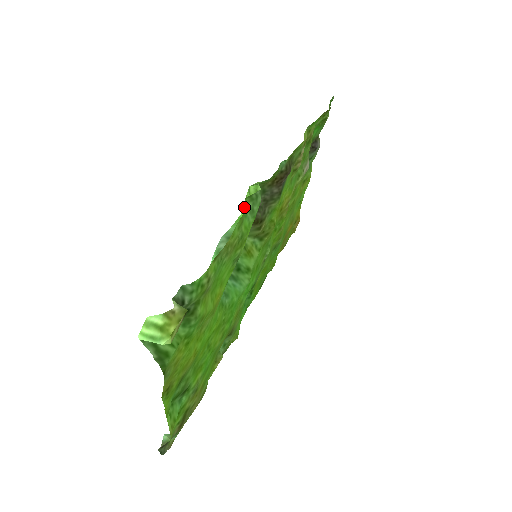
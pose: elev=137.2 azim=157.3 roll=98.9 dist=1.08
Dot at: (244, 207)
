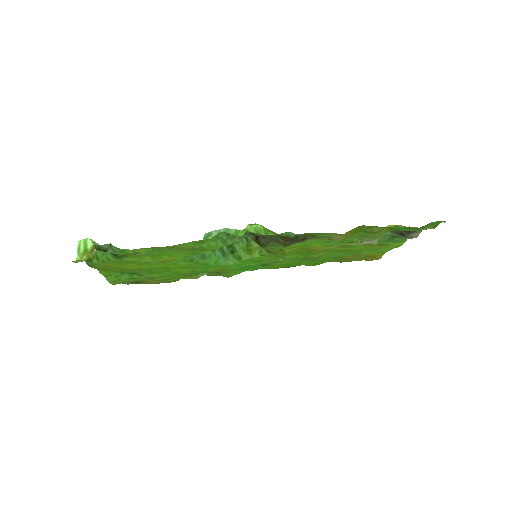
Dot at: (244, 229)
